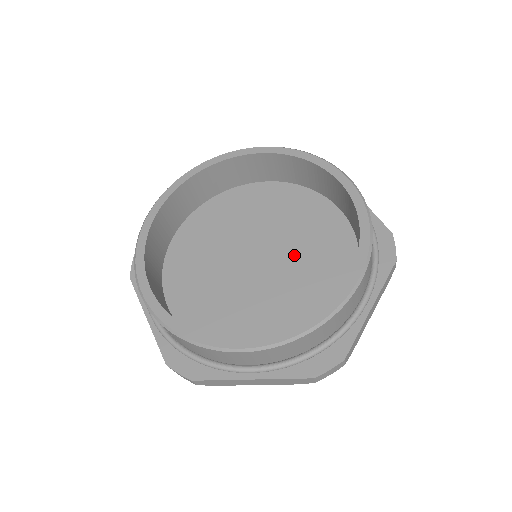
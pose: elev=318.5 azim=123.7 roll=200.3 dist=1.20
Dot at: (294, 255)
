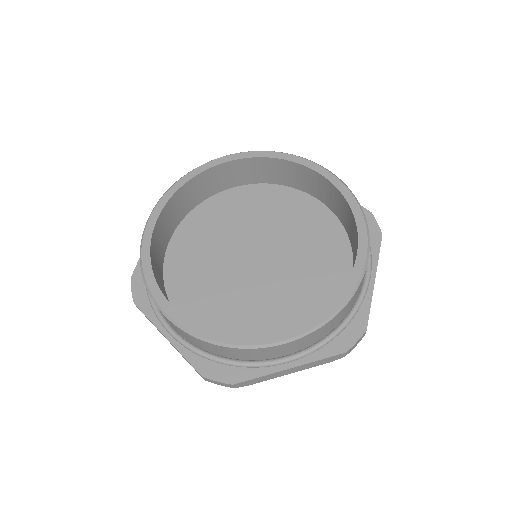
Dot at: (290, 248)
